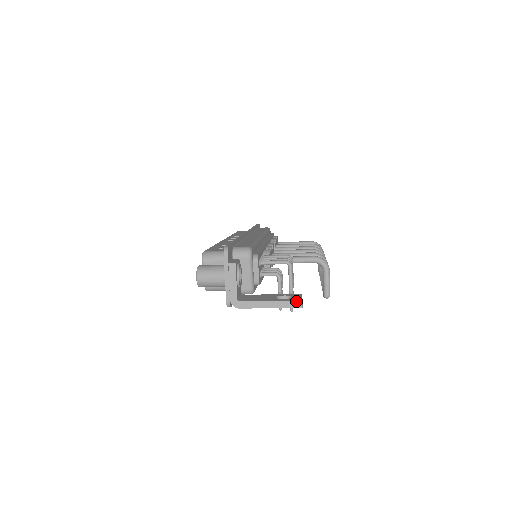
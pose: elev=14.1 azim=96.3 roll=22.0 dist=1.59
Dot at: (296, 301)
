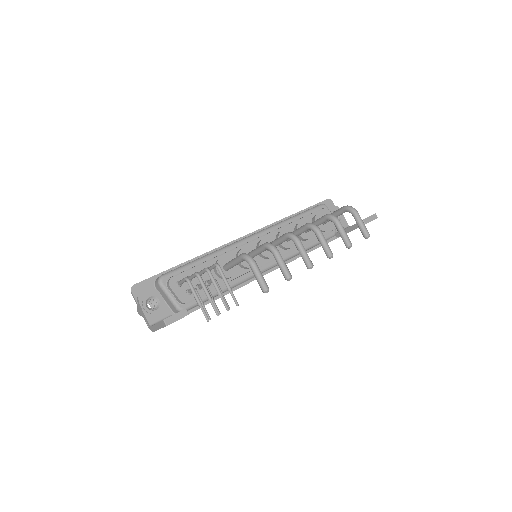
Dot at: (162, 321)
